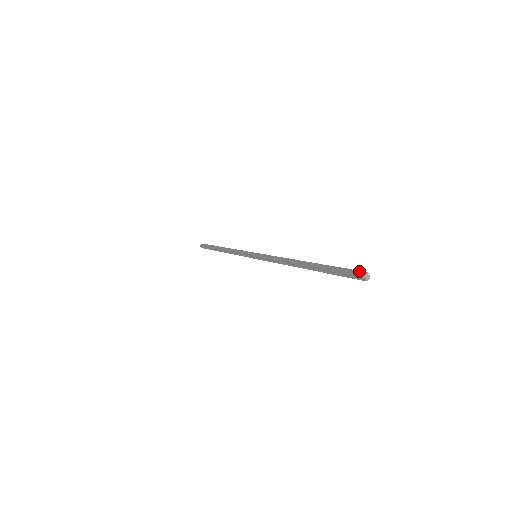
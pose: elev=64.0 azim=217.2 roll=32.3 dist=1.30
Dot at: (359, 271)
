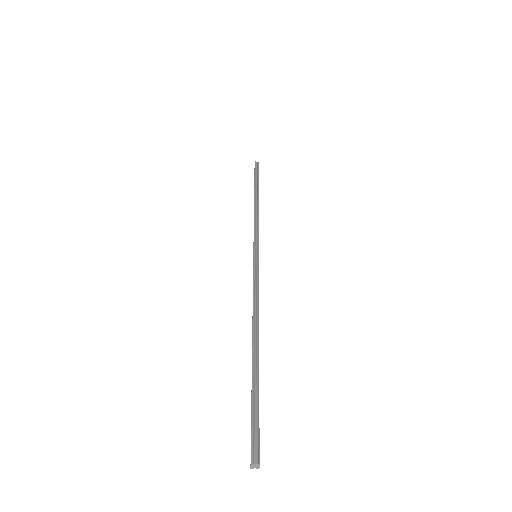
Dot at: occluded
